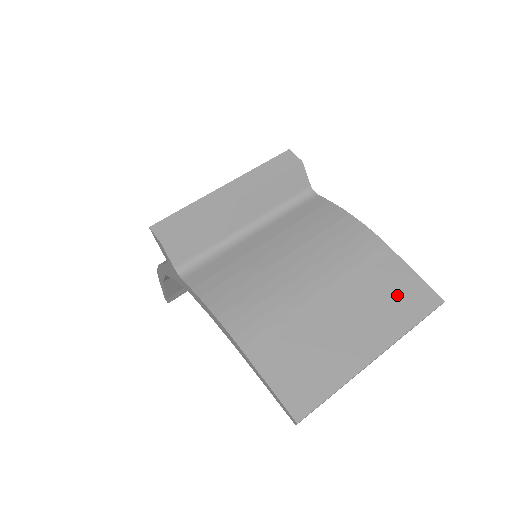
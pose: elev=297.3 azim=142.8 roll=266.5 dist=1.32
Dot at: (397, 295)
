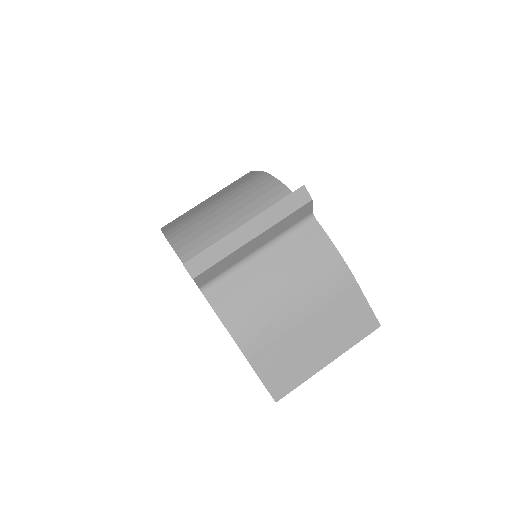
Dot at: (353, 322)
